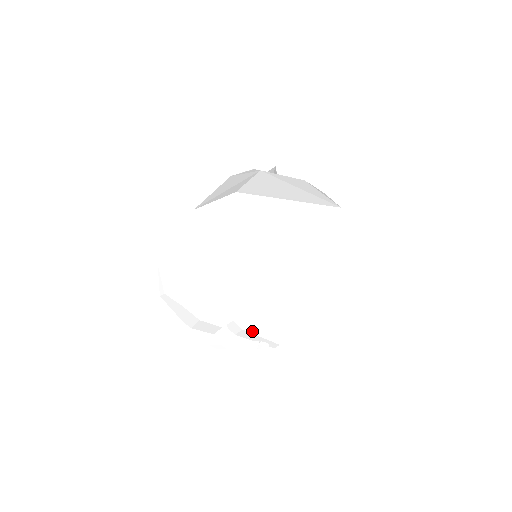
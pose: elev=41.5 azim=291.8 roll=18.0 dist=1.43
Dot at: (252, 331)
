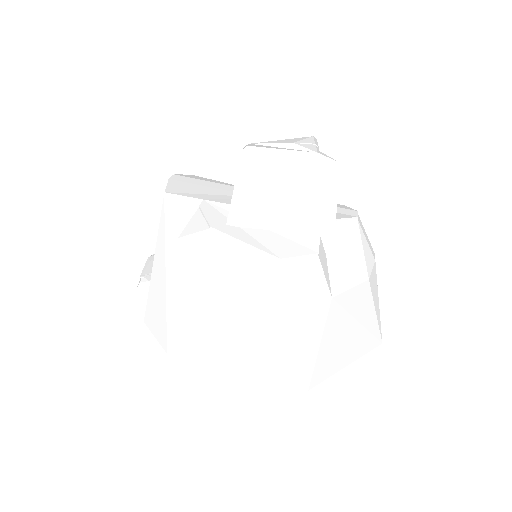
Dot at: occluded
